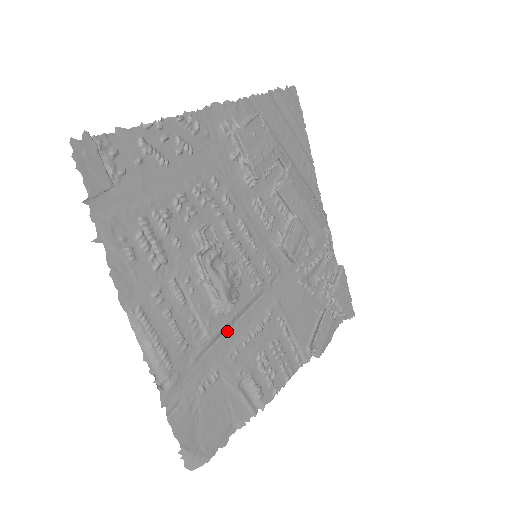
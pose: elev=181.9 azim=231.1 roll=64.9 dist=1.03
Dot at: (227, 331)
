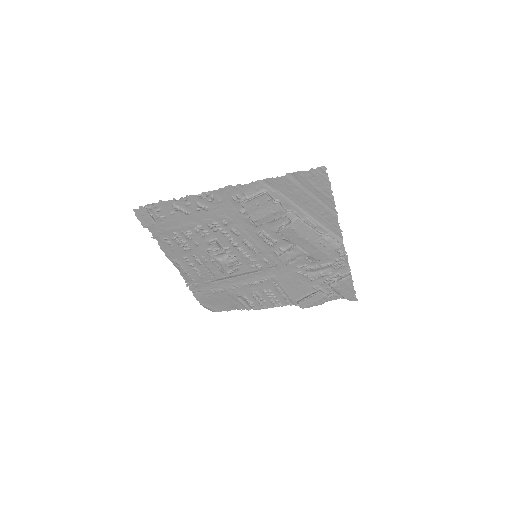
Dot at: (231, 278)
